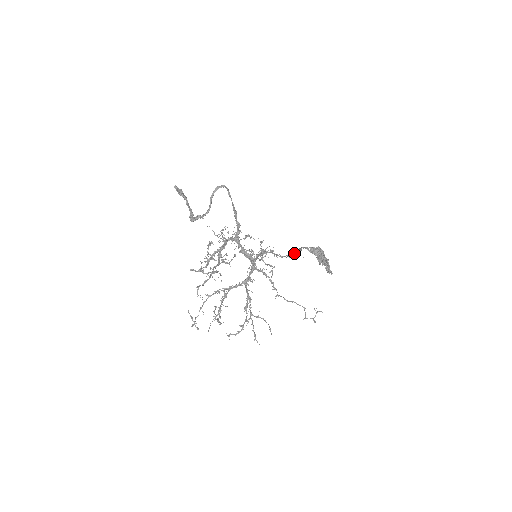
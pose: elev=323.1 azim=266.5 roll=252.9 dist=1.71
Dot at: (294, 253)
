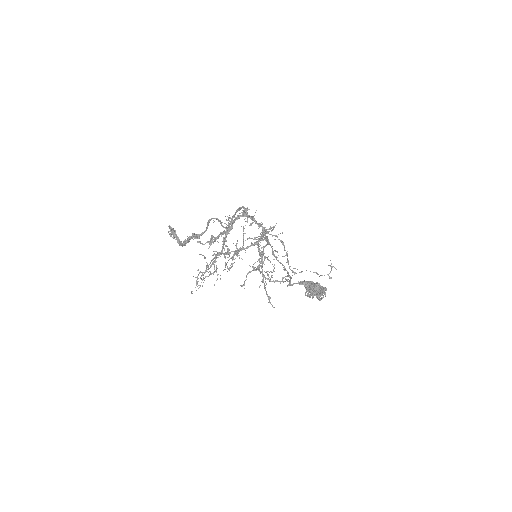
Dot at: (287, 275)
